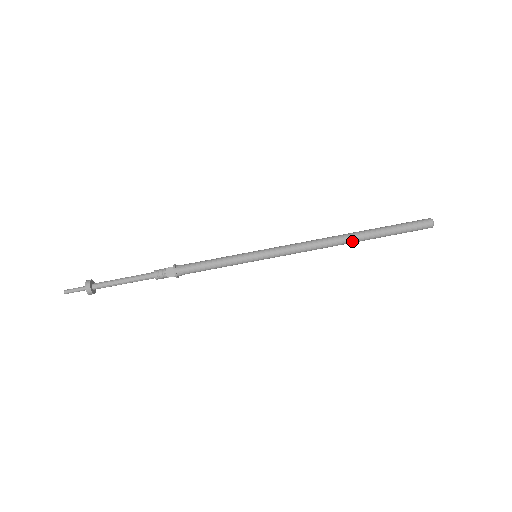
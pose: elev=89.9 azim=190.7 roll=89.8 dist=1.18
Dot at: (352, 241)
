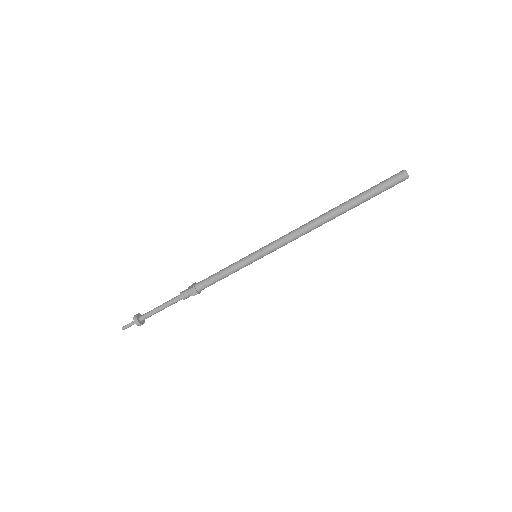
Dot at: (335, 217)
